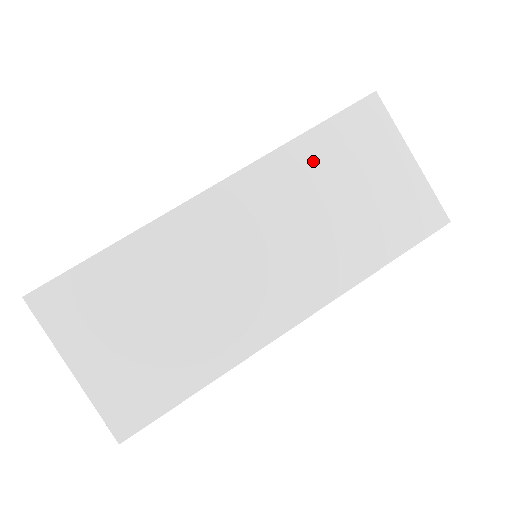
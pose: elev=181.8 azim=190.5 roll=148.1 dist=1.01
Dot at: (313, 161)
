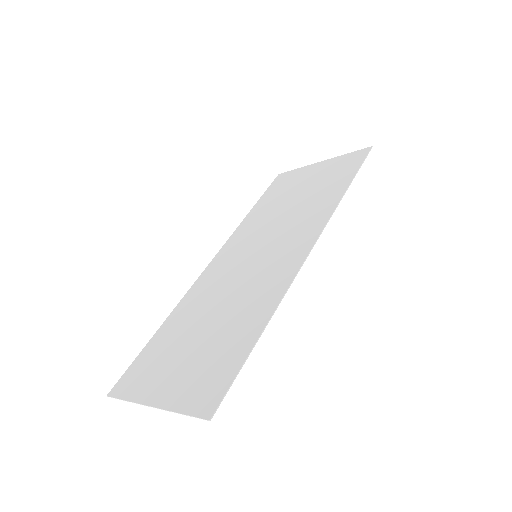
Dot at: (263, 210)
